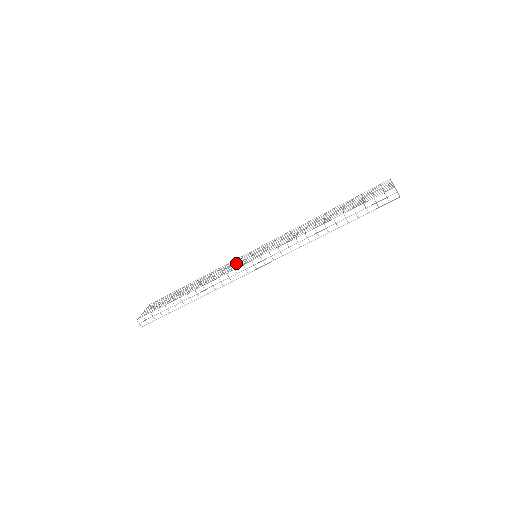
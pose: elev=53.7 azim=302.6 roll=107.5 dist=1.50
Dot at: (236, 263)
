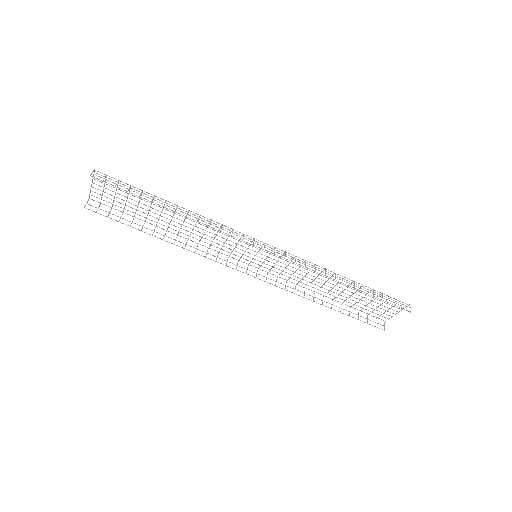
Dot at: occluded
